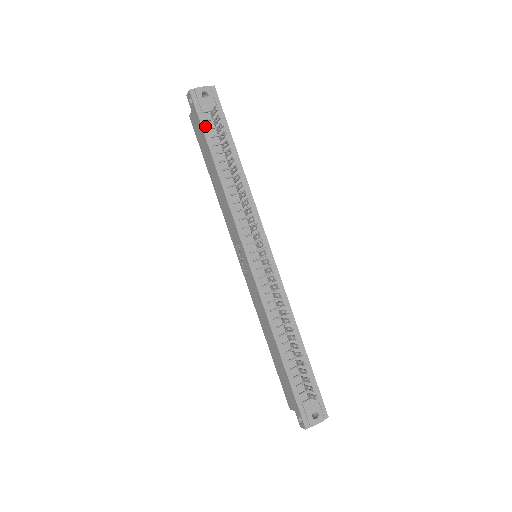
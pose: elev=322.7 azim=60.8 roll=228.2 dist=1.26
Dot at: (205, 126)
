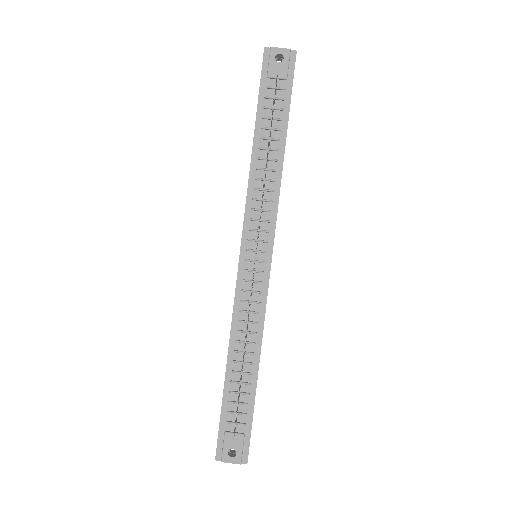
Dot at: (263, 93)
